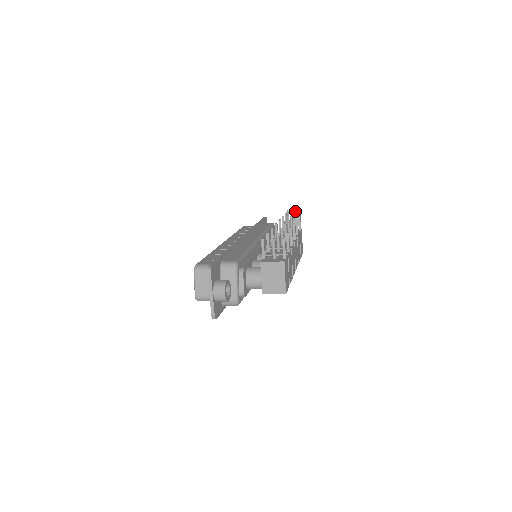
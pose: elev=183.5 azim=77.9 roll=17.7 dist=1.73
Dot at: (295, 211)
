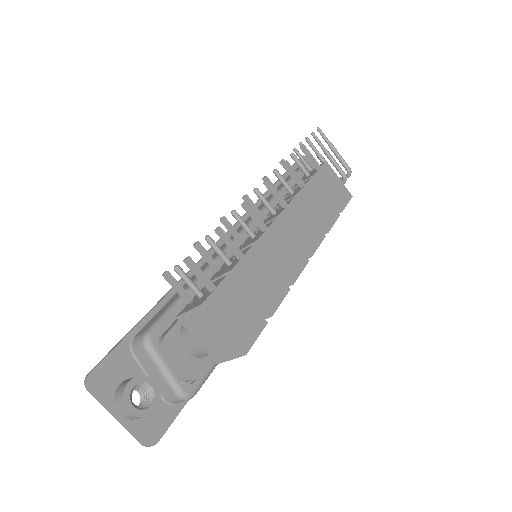
Dot at: (312, 133)
